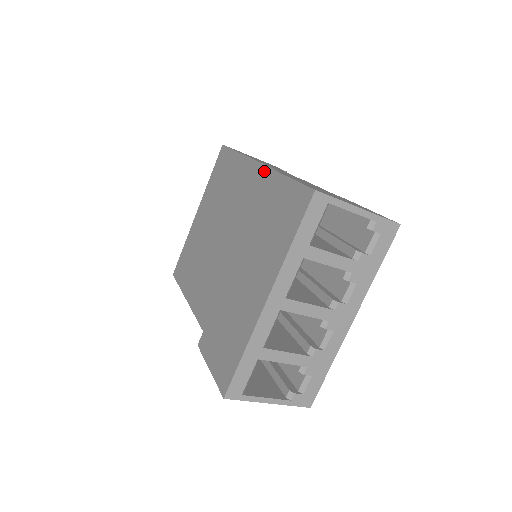
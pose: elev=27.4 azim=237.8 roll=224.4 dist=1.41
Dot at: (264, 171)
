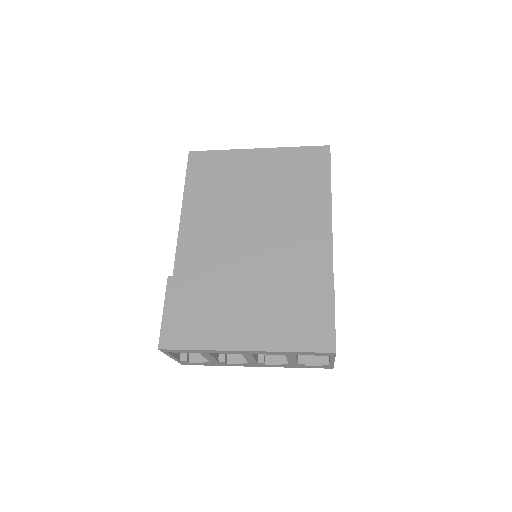
Dot at: (328, 247)
